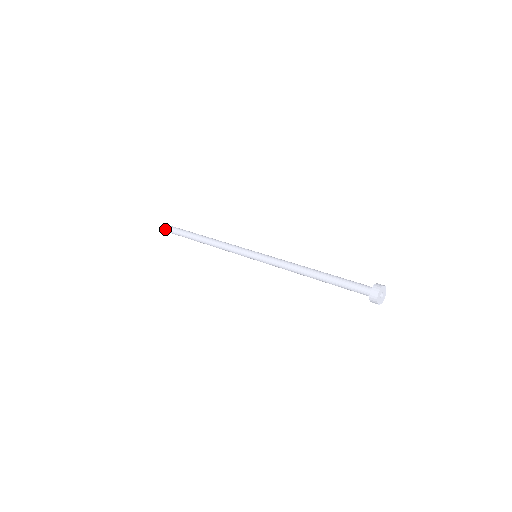
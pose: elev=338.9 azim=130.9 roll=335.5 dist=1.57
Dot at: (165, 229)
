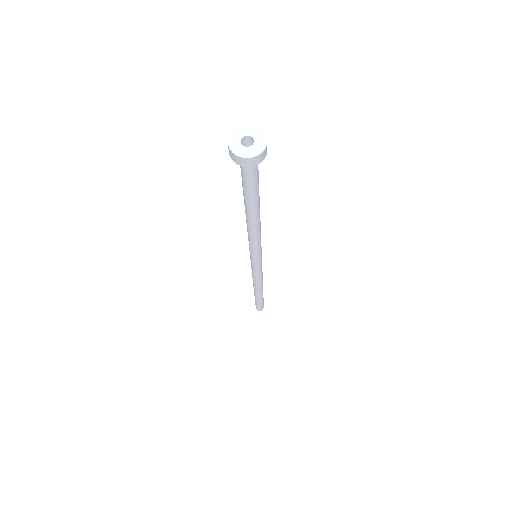
Dot at: occluded
